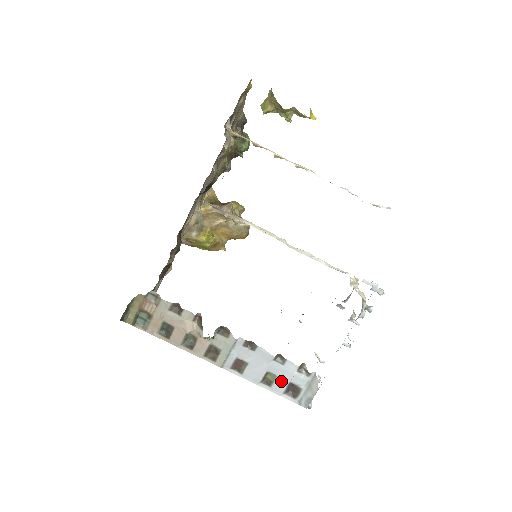
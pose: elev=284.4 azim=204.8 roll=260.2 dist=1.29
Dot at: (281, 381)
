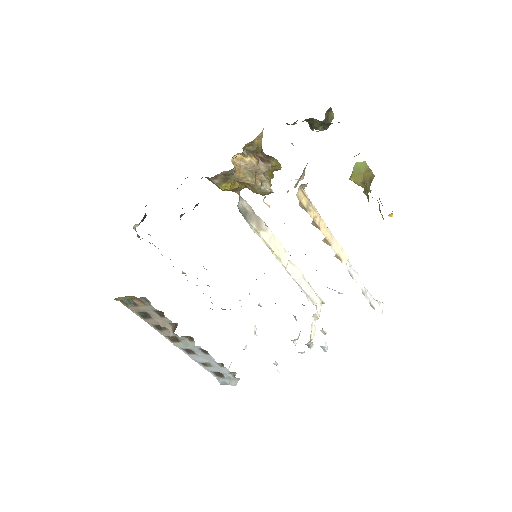
Dot at: (214, 369)
